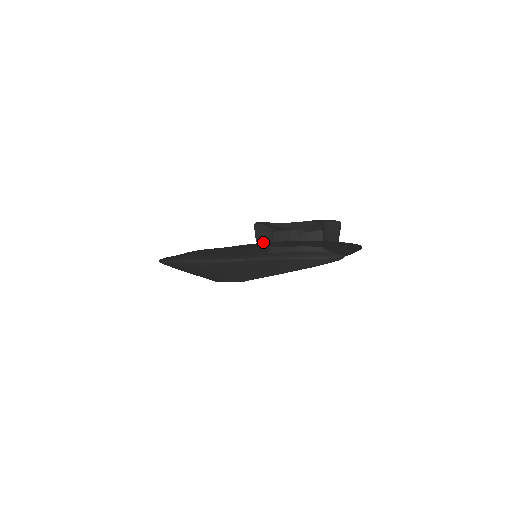
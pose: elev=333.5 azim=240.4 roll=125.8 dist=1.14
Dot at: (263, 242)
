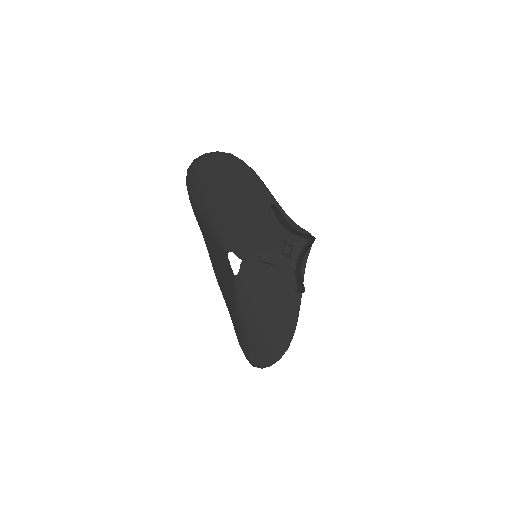
Dot at: occluded
